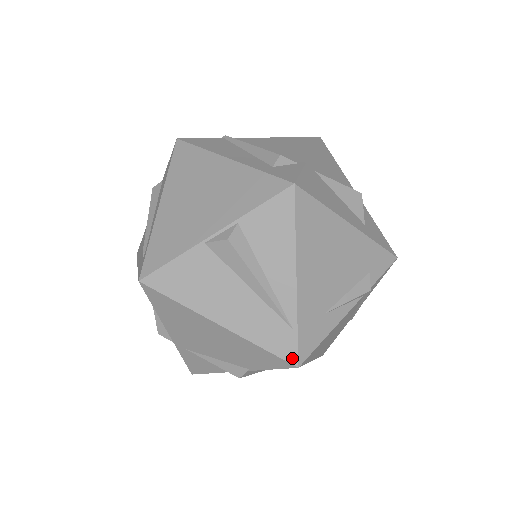
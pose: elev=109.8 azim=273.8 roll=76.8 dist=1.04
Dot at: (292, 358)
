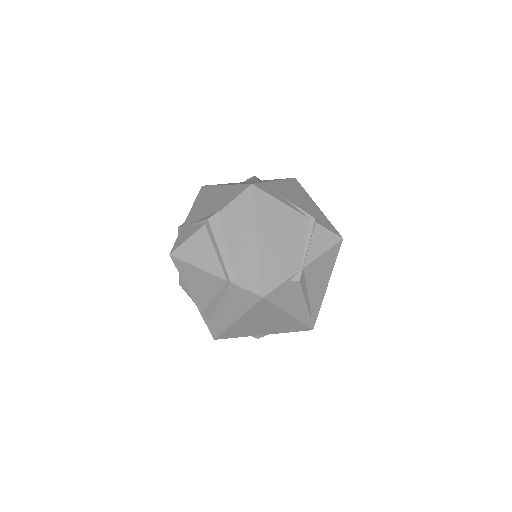
Dot at: occluded
